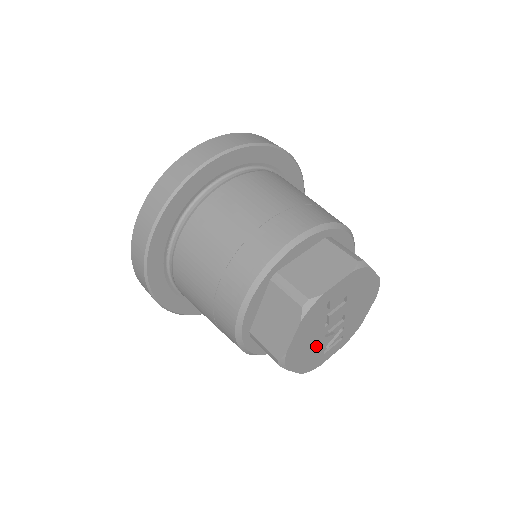
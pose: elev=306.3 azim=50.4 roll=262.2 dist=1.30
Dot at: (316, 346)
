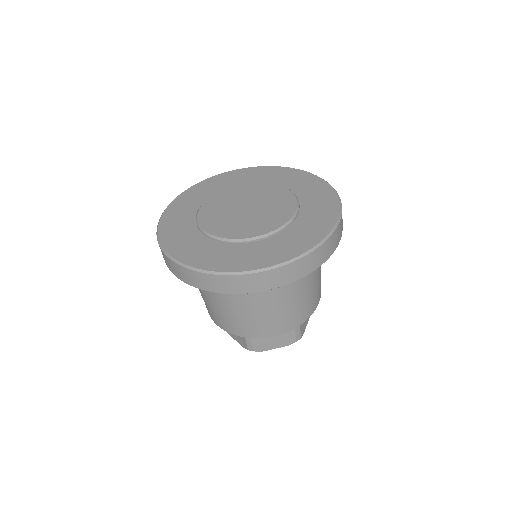
Dot at: occluded
